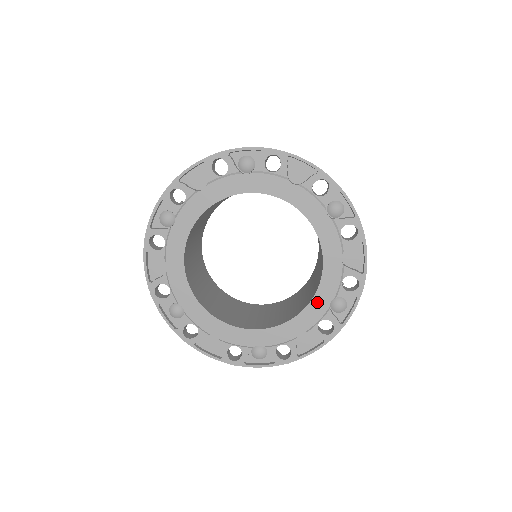
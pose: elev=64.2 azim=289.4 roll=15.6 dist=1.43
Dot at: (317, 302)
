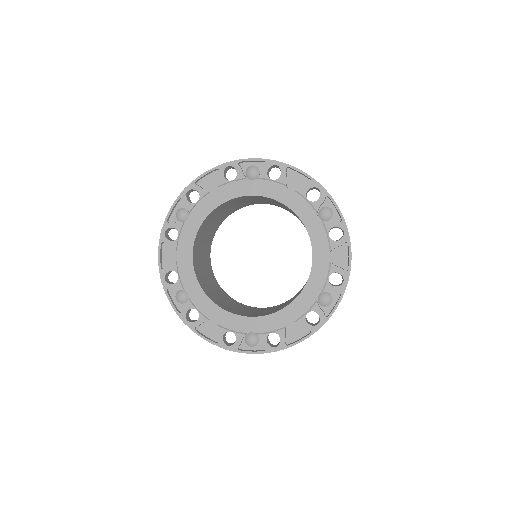
Dot at: (311, 228)
